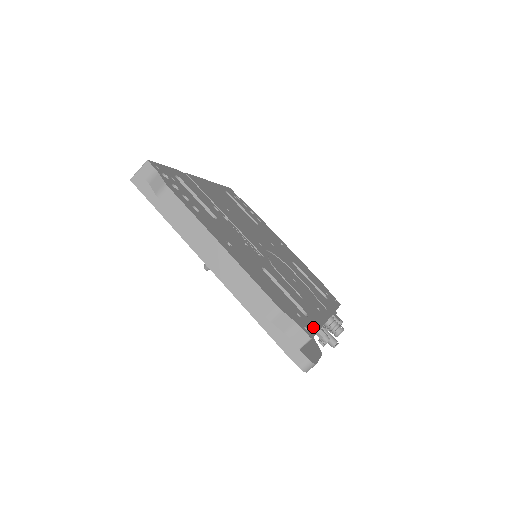
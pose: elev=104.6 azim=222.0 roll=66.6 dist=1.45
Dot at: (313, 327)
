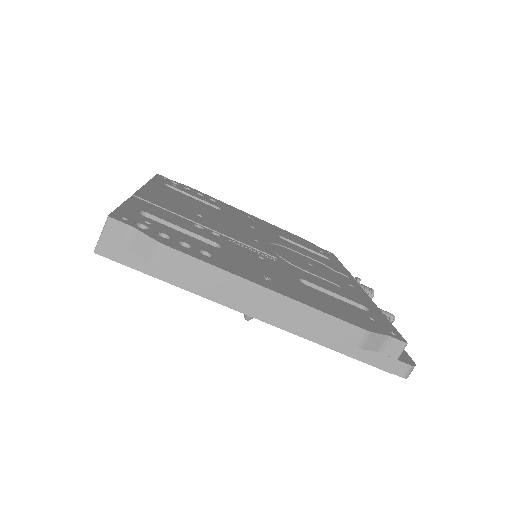
Dot at: (386, 322)
